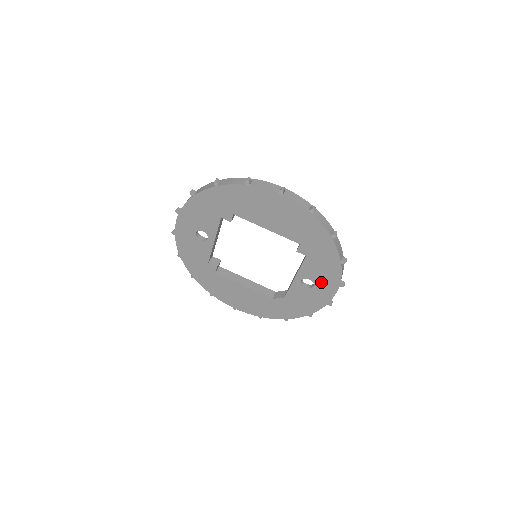
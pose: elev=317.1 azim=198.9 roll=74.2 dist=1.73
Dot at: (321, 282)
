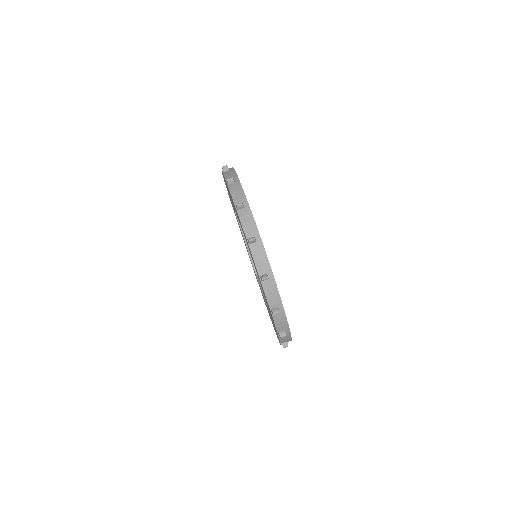
Dot at: occluded
